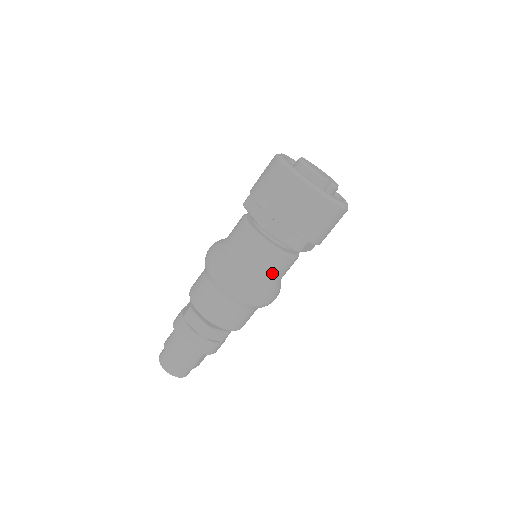
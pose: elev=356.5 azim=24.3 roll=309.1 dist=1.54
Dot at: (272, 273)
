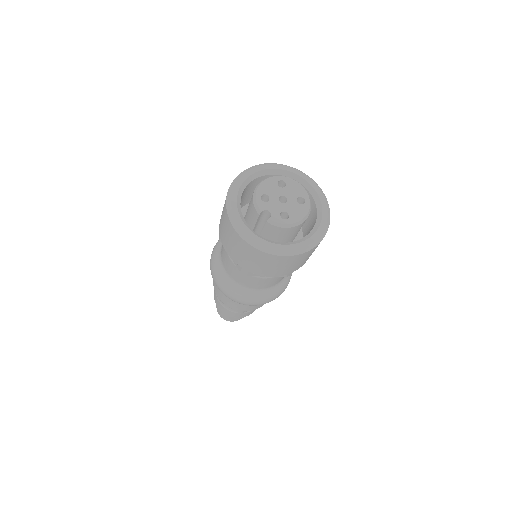
Dot at: (239, 281)
